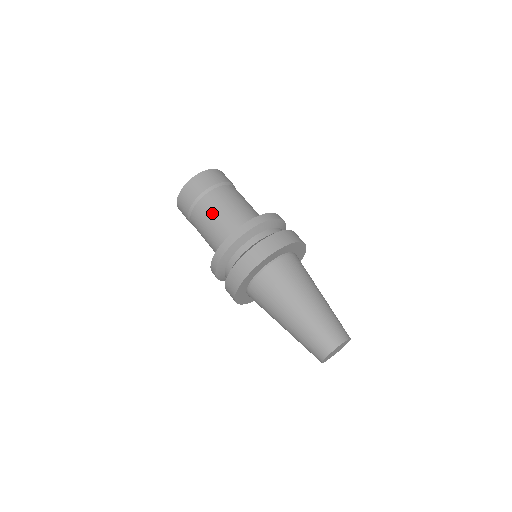
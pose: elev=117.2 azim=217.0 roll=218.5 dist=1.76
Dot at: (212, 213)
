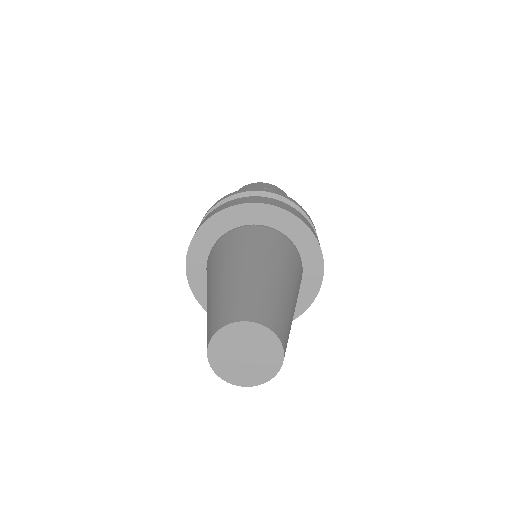
Dot at: occluded
